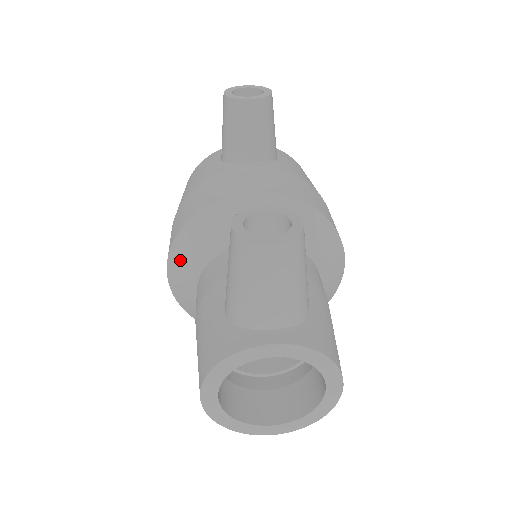
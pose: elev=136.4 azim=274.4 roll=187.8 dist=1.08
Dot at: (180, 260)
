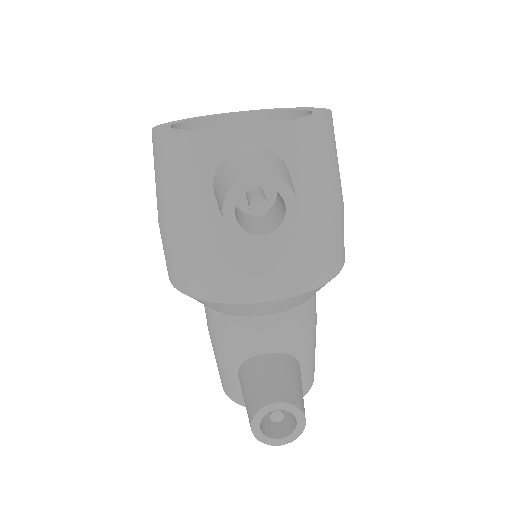
Dot at: occluded
